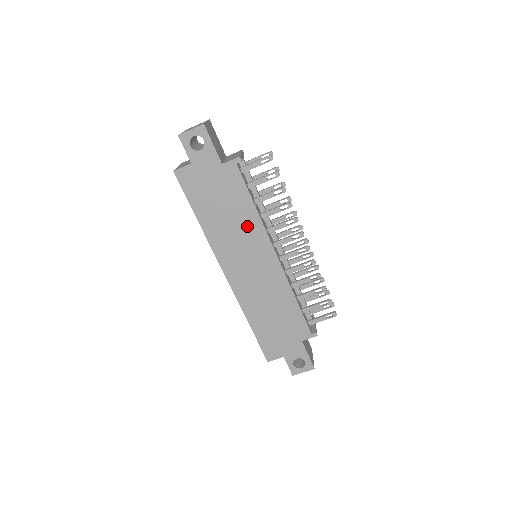
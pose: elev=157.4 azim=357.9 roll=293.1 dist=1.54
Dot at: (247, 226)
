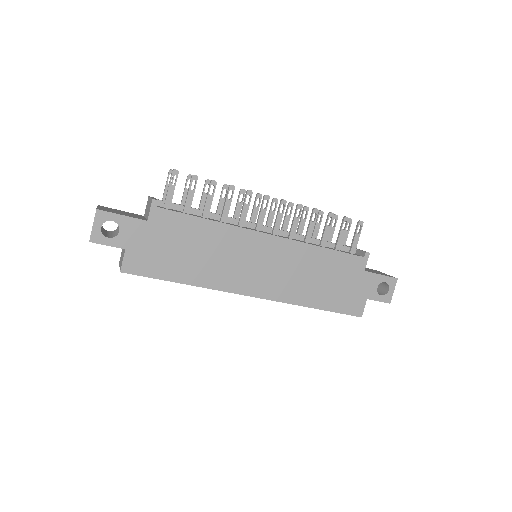
Dot at: (222, 241)
